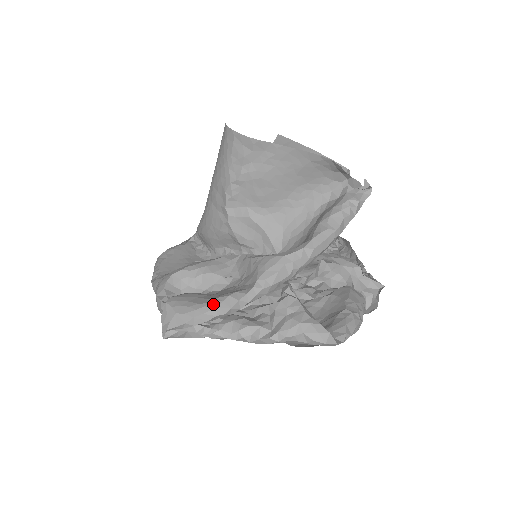
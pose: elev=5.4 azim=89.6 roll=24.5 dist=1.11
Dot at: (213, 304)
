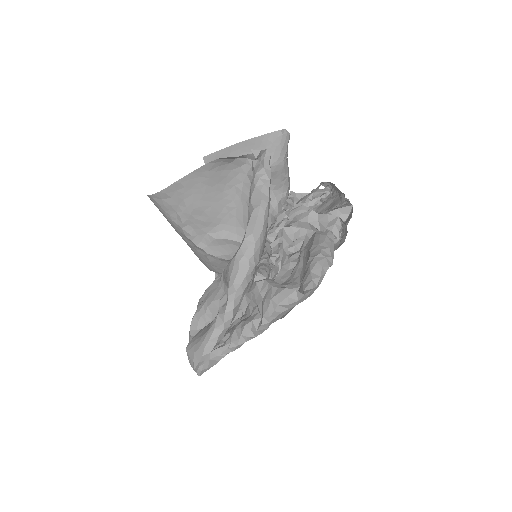
Dot at: (211, 329)
